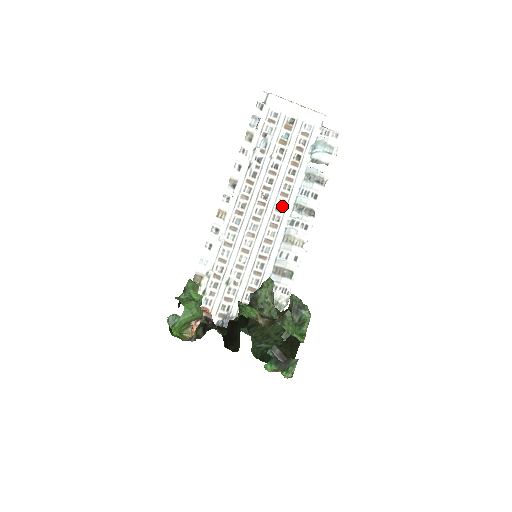
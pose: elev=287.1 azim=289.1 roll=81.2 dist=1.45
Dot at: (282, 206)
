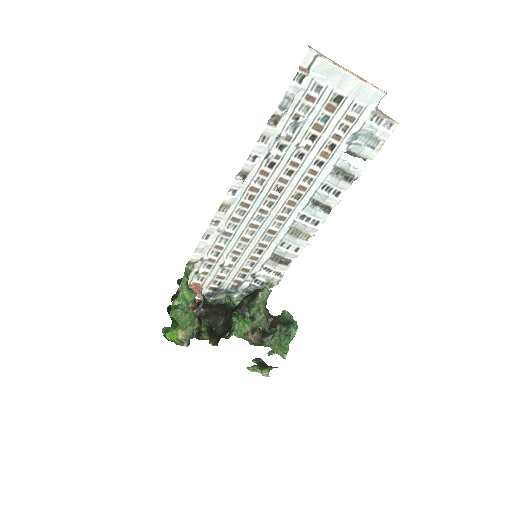
Dot at: (296, 199)
